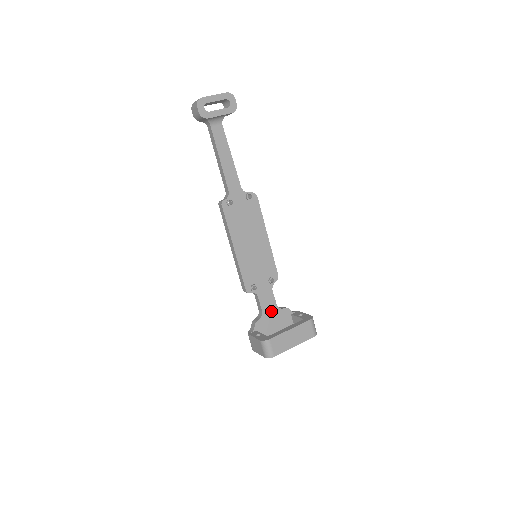
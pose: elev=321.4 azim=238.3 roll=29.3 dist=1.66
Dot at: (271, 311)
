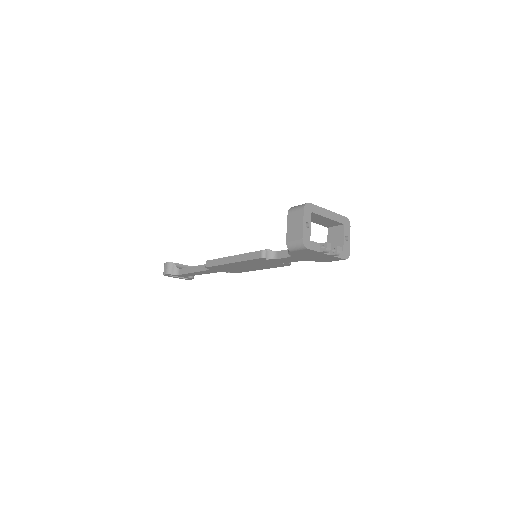
Dot at: occluded
